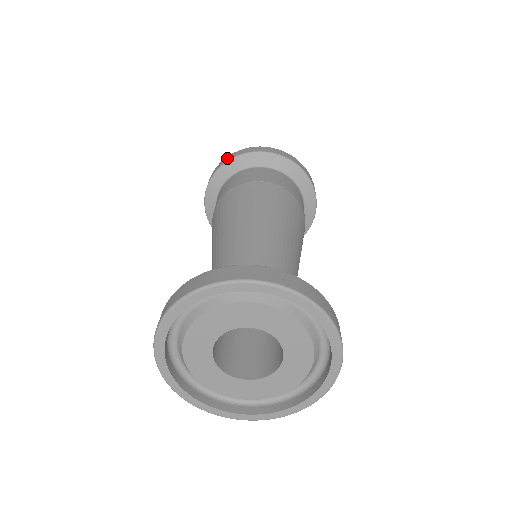
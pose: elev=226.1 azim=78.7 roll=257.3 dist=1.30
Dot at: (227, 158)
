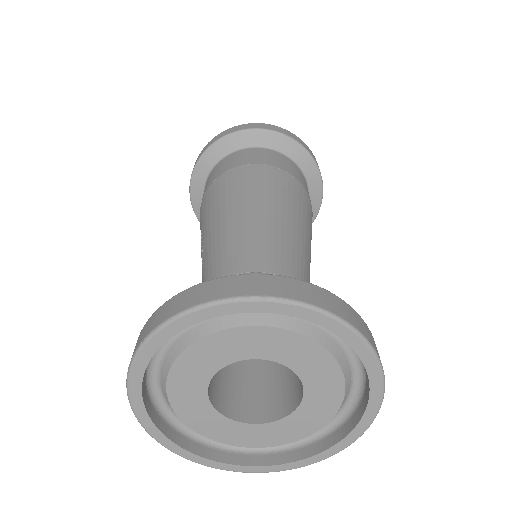
Dot at: (232, 129)
